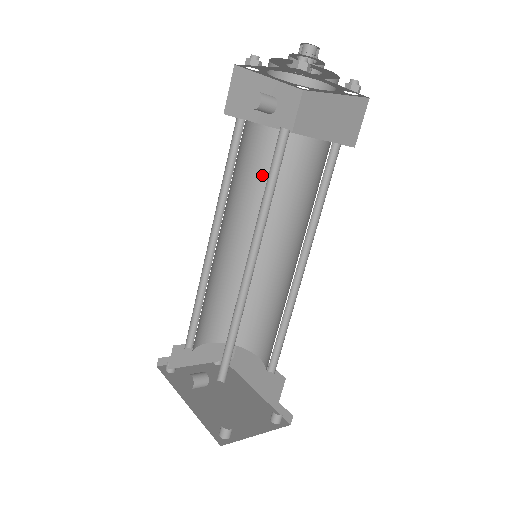
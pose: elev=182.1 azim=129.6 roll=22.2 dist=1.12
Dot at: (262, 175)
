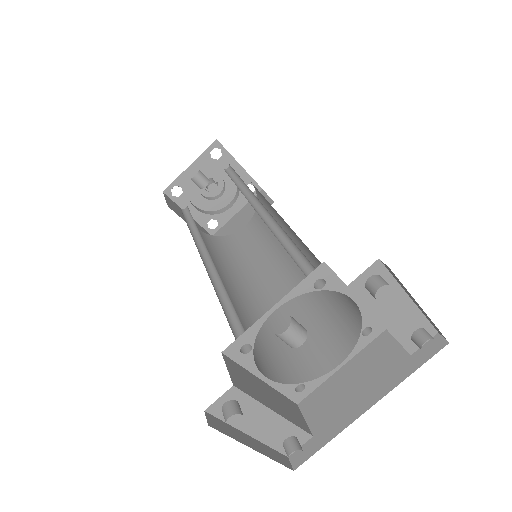
Dot at: (216, 254)
